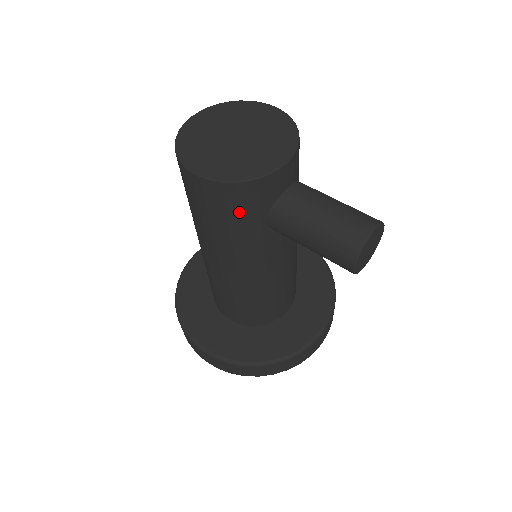
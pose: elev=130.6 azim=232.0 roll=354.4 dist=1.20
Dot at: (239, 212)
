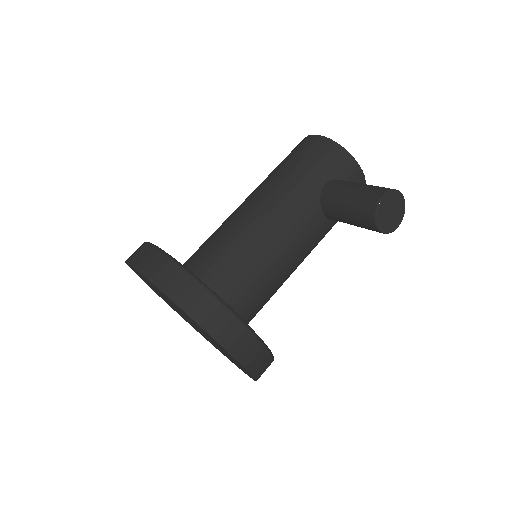
Dot at: (320, 162)
